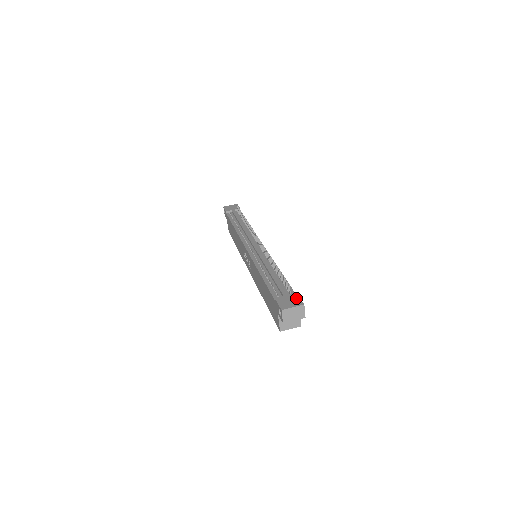
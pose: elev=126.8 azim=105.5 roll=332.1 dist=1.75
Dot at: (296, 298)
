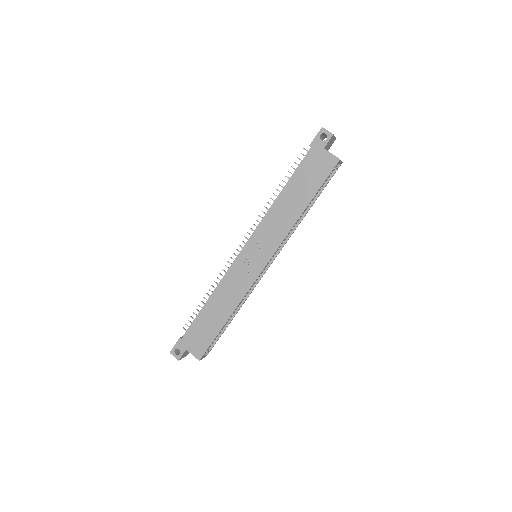
Dot at: occluded
